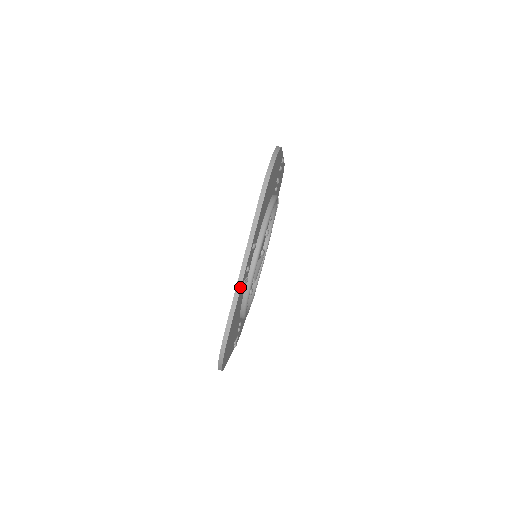
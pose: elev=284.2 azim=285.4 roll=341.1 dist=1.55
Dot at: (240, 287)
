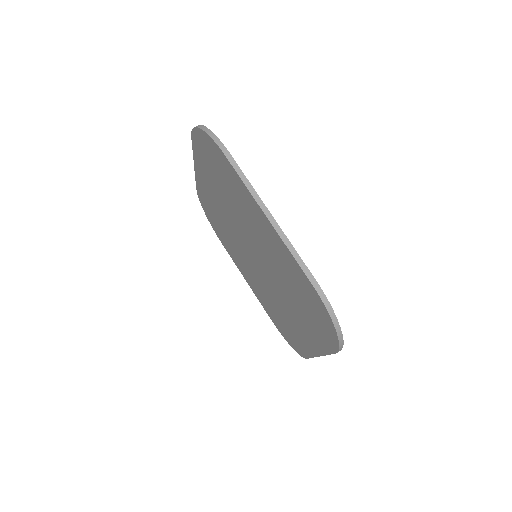
Dot at: (285, 237)
